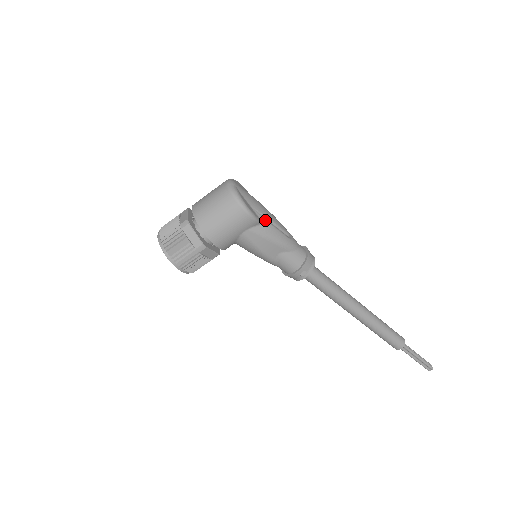
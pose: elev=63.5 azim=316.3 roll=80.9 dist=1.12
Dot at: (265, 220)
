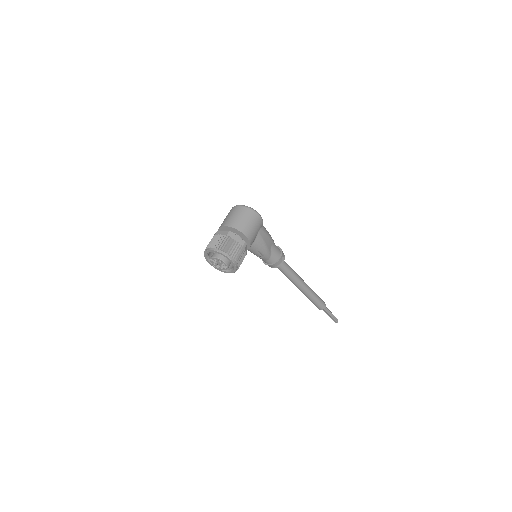
Dot at: occluded
